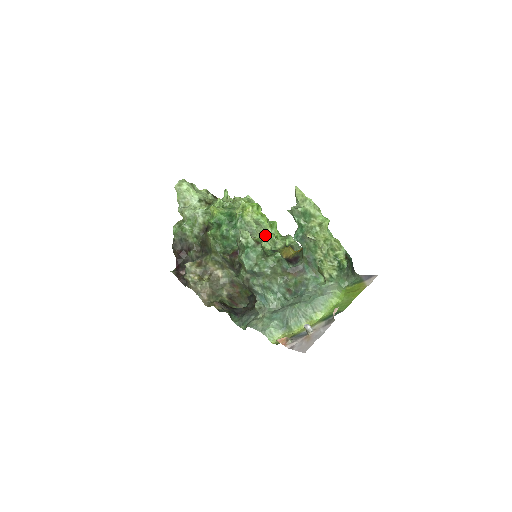
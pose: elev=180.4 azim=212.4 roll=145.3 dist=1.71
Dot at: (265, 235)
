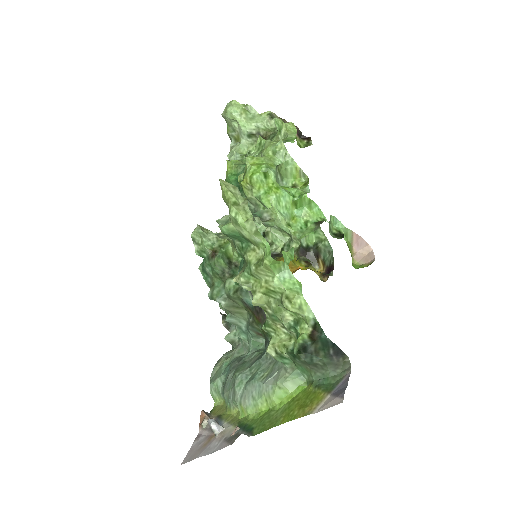
Dot at: occluded
